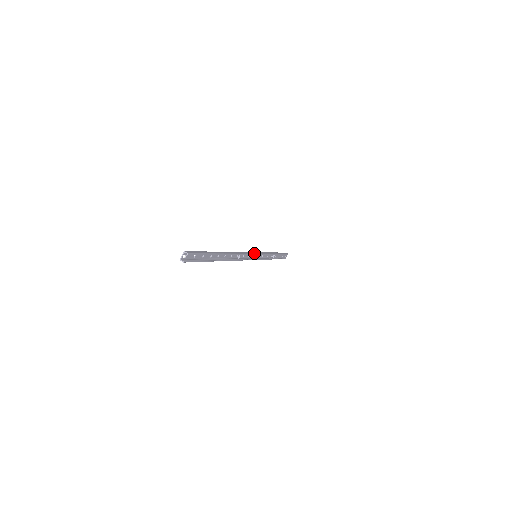
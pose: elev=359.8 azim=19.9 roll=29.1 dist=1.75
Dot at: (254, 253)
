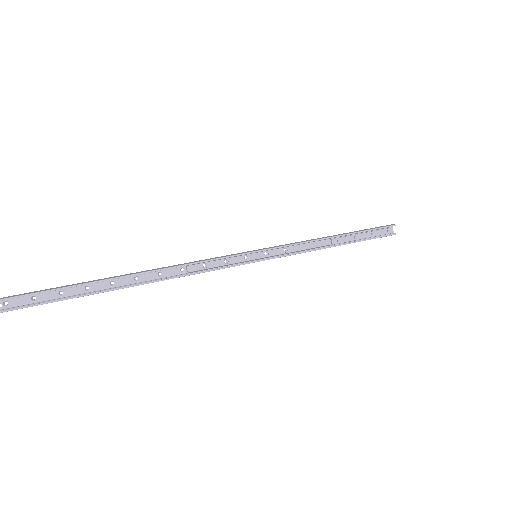
Dot at: (237, 254)
